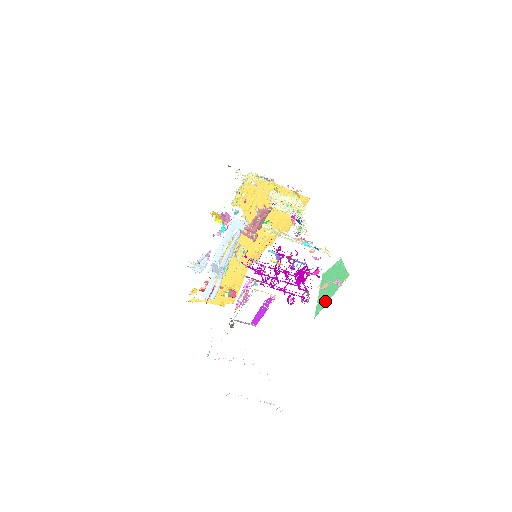
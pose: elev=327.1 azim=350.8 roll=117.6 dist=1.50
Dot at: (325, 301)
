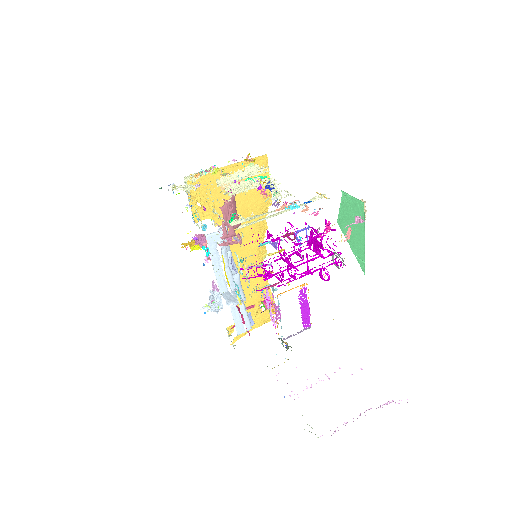
Dot at: (361, 248)
